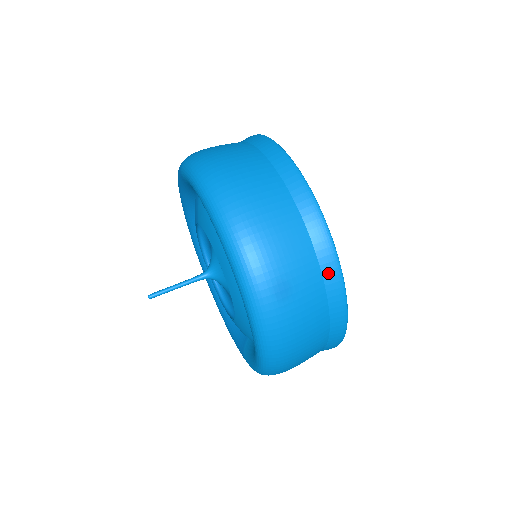
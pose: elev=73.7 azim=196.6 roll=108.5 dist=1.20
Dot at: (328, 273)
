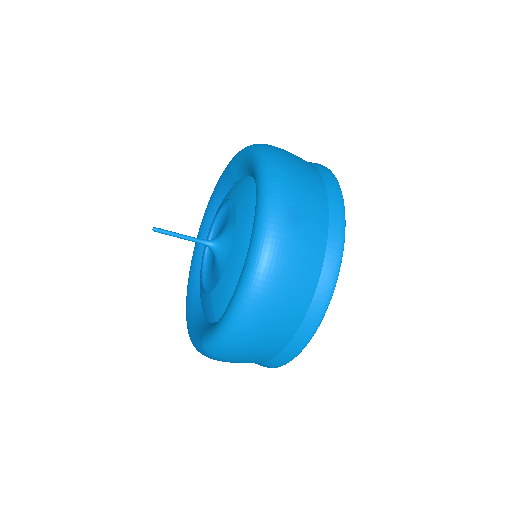
Dot at: (333, 232)
